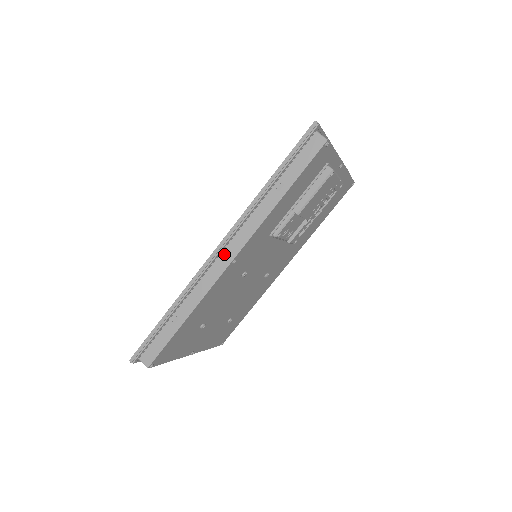
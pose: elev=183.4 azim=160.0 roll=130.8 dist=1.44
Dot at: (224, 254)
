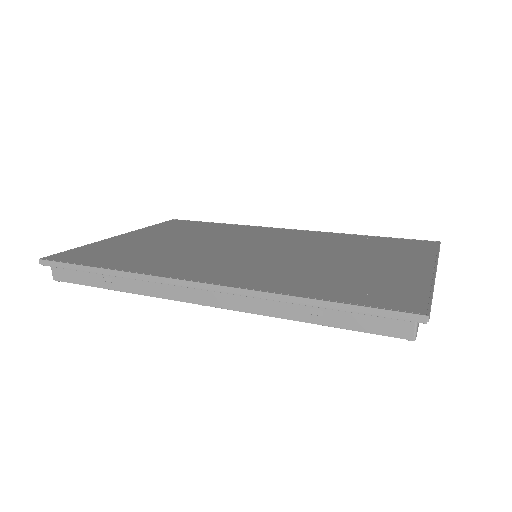
Dot at: (201, 291)
